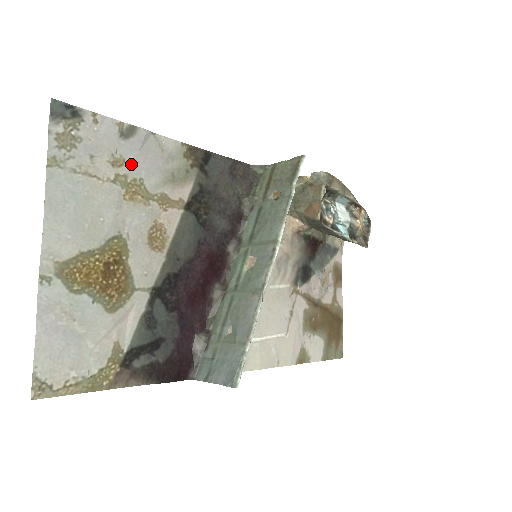
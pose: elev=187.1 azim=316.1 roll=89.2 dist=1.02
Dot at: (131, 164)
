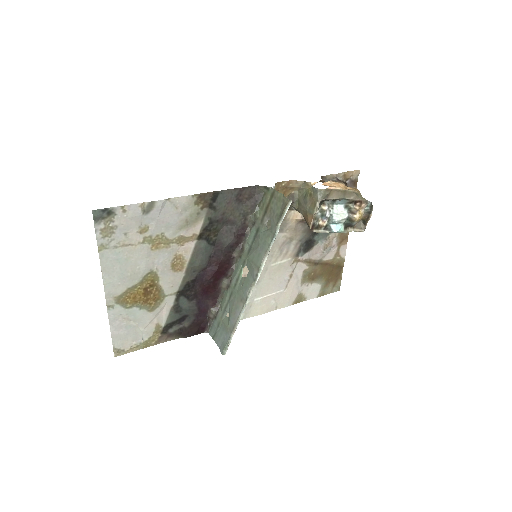
Dot at: (153, 228)
